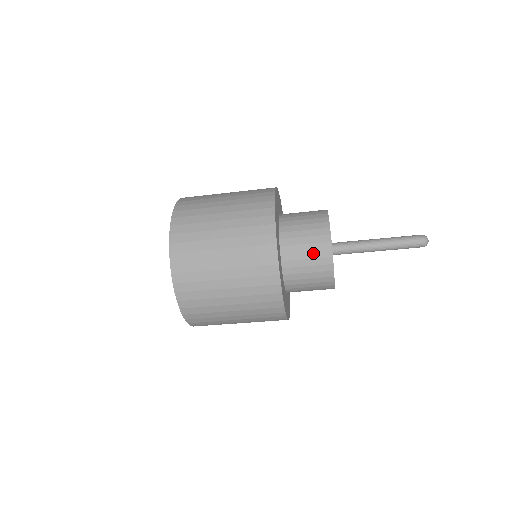
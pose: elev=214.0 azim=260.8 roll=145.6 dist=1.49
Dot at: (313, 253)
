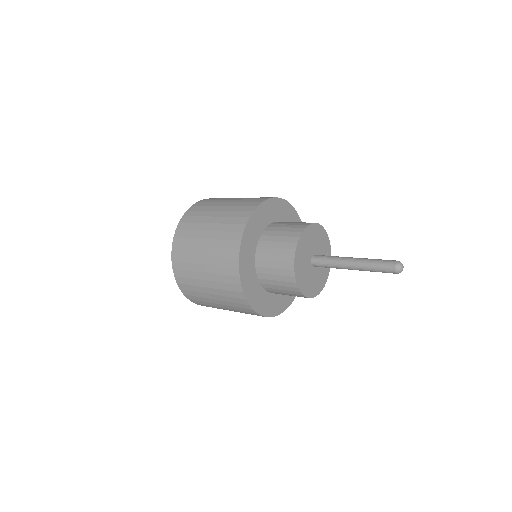
Dot at: (290, 294)
